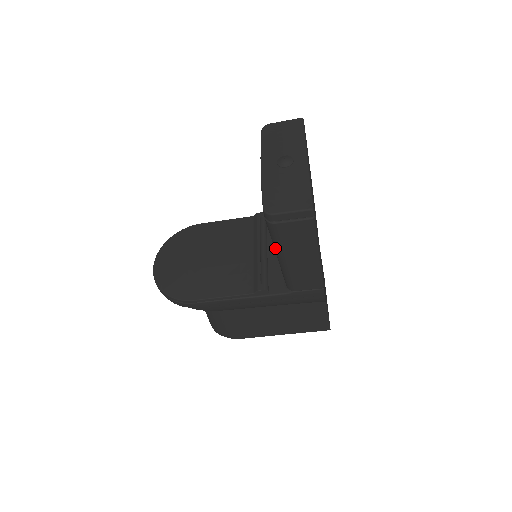
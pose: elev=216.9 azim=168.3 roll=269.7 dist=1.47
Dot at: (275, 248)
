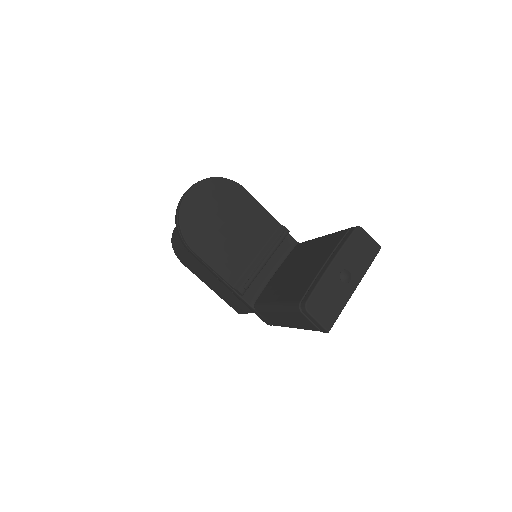
Dot at: (281, 305)
